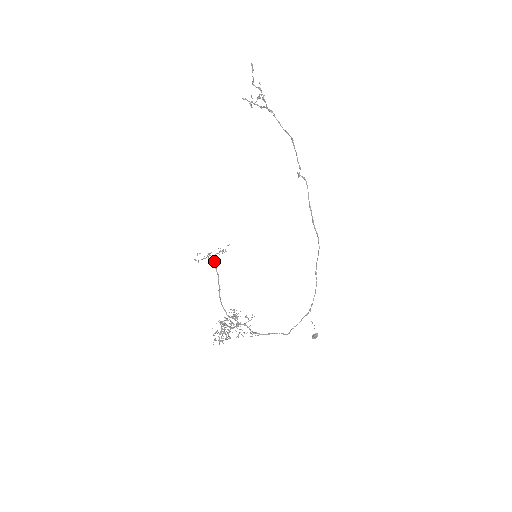
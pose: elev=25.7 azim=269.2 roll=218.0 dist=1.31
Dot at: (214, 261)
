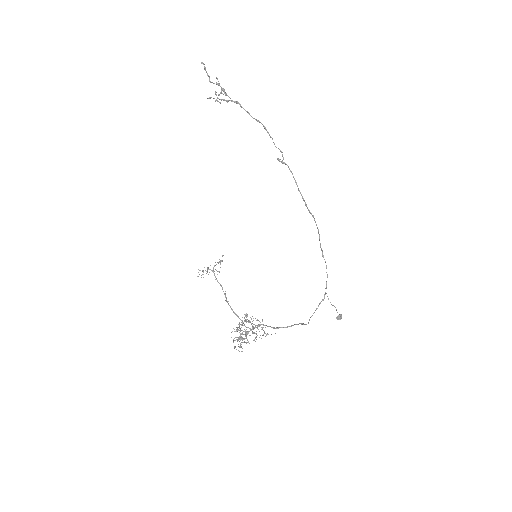
Dot at: occluded
